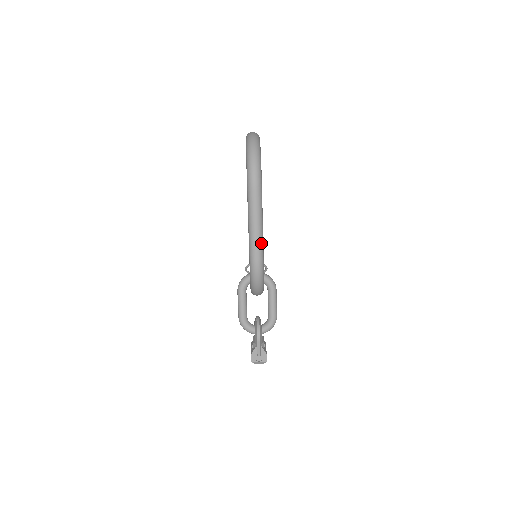
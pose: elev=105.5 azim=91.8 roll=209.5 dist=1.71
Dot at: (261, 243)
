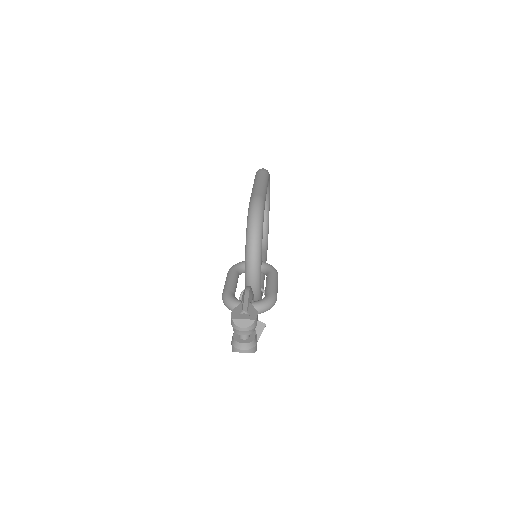
Dot at: (264, 192)
